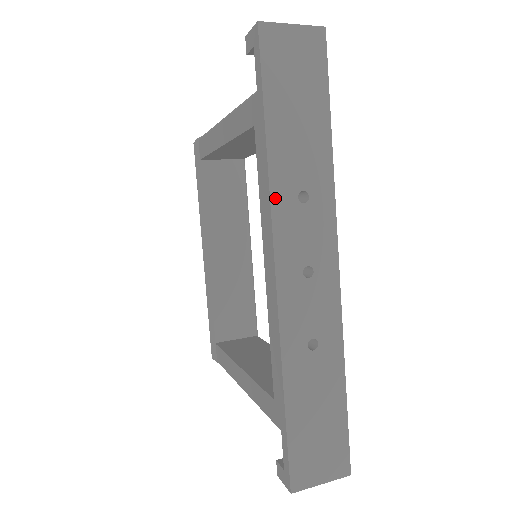
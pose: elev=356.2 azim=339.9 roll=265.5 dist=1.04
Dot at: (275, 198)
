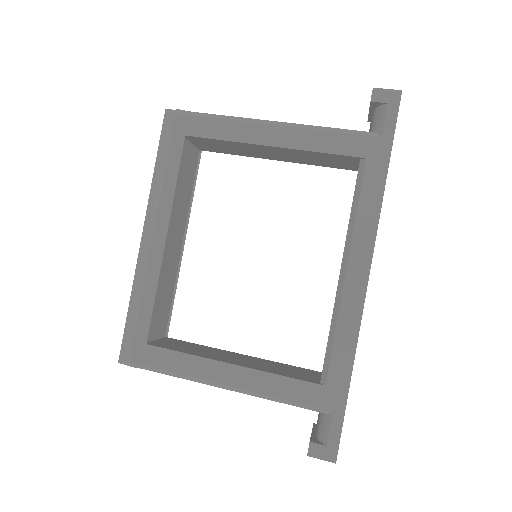
Dot at: occluded
